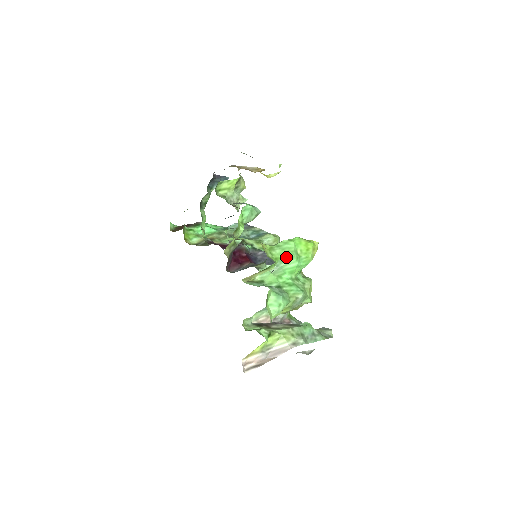
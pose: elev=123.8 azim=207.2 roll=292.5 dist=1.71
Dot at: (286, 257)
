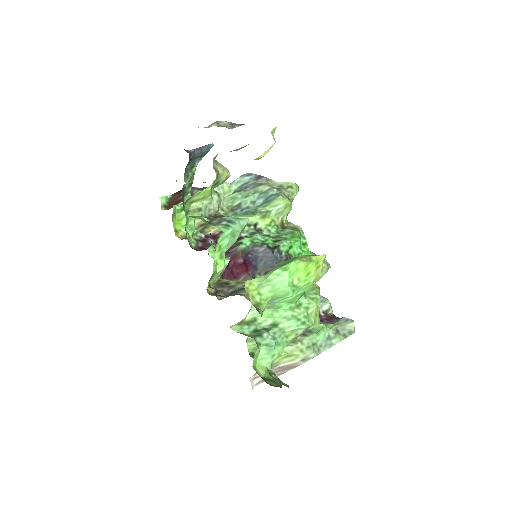
Dot at: (278, 295)
